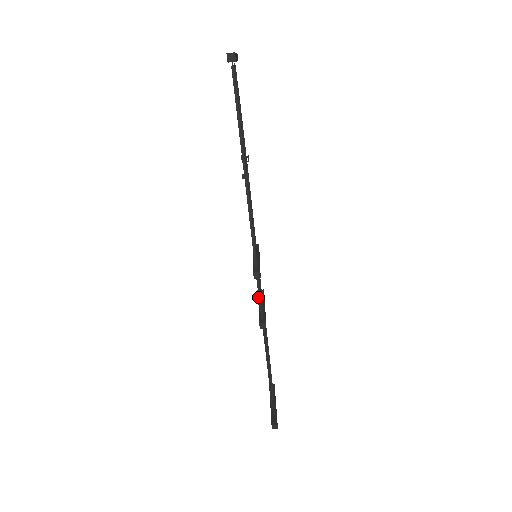
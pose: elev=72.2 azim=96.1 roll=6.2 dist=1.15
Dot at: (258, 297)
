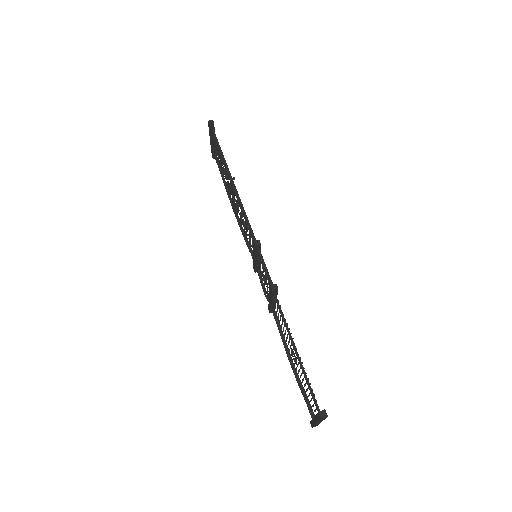
Dot at: occluded
